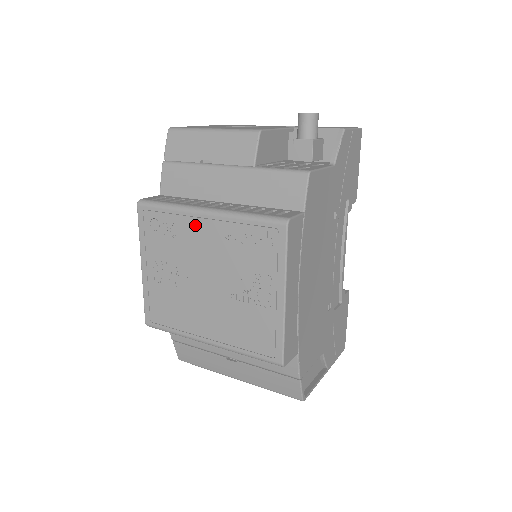
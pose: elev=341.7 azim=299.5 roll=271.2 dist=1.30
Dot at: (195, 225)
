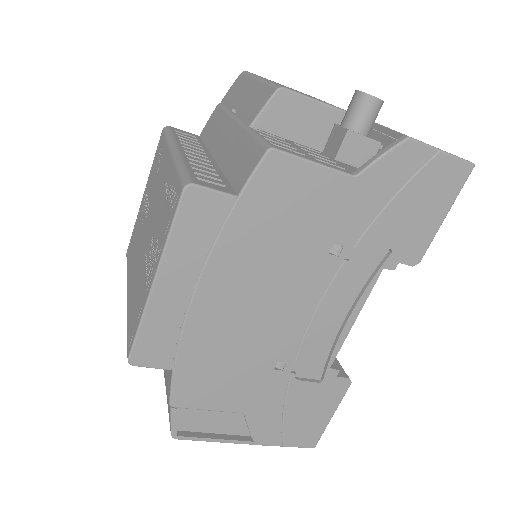
Dot at: (165, 163)
